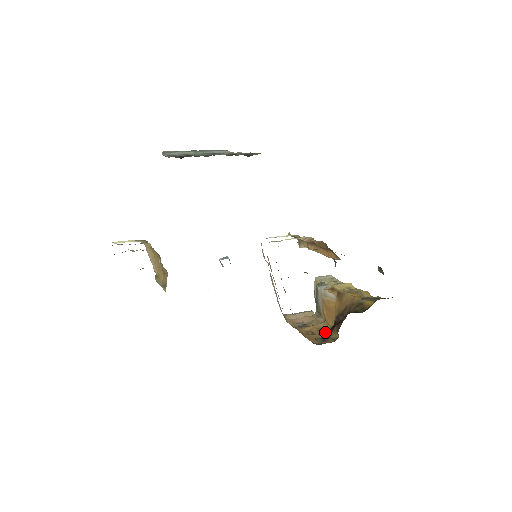
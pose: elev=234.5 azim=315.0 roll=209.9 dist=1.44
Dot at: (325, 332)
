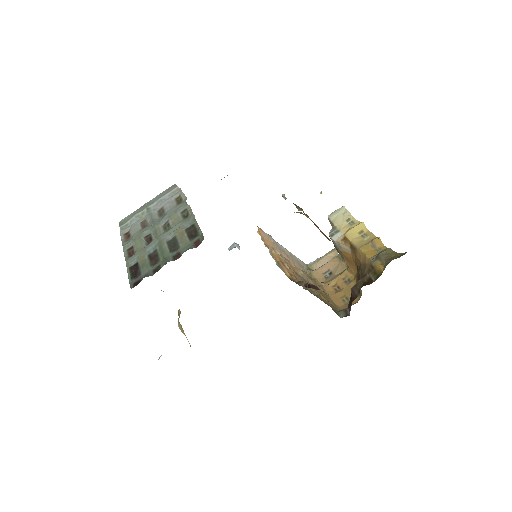
Dot at: (350, 285)
